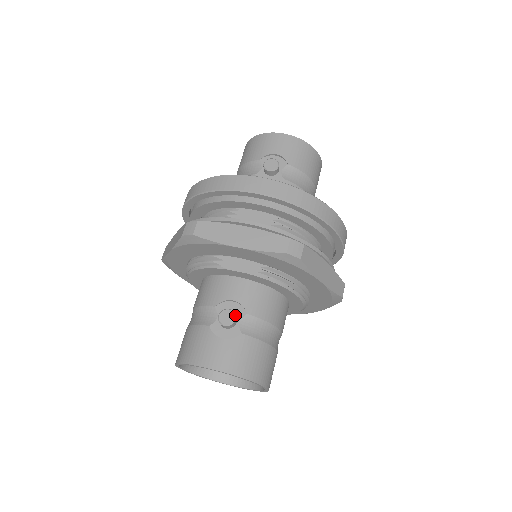
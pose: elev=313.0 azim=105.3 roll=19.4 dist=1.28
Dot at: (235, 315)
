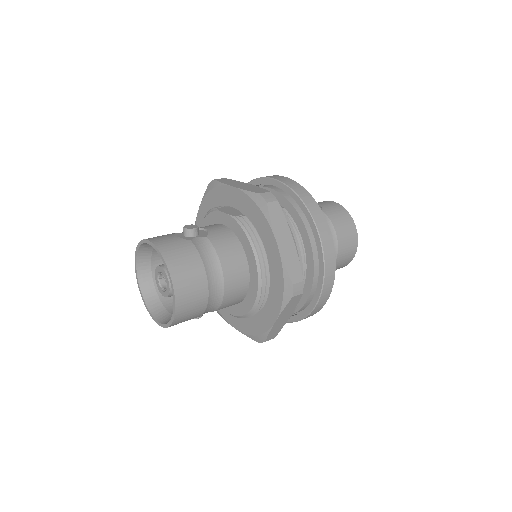
Dot at: (197, 228)
